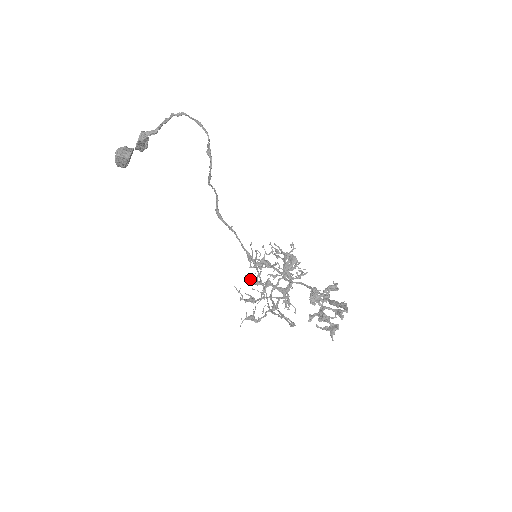
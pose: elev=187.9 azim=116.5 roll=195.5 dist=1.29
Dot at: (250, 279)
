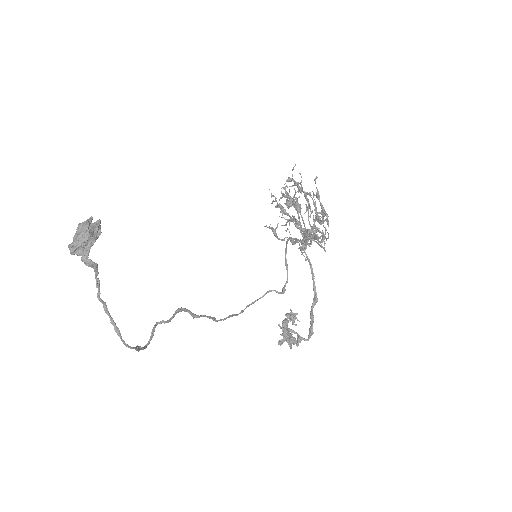
Dot at: (284, 197)
